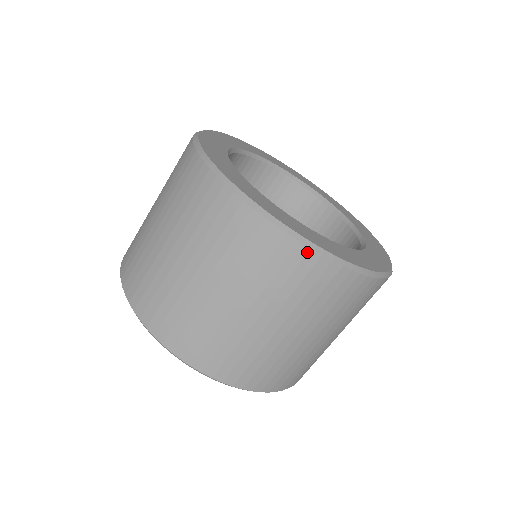
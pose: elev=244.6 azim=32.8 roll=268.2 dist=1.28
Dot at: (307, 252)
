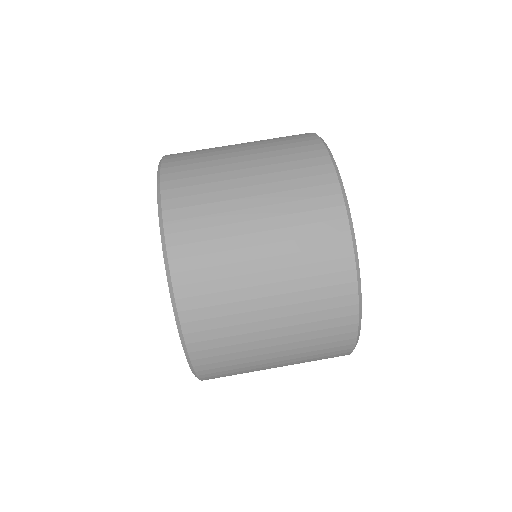
Dot at: (316, 139)
